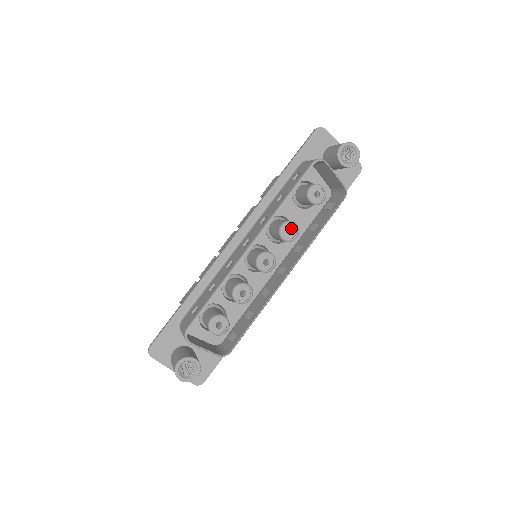
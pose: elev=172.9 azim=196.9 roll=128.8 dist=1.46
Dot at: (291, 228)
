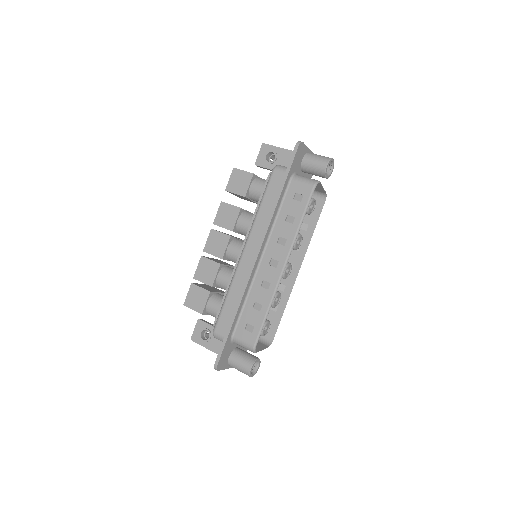
Dot at: (299, 239)
